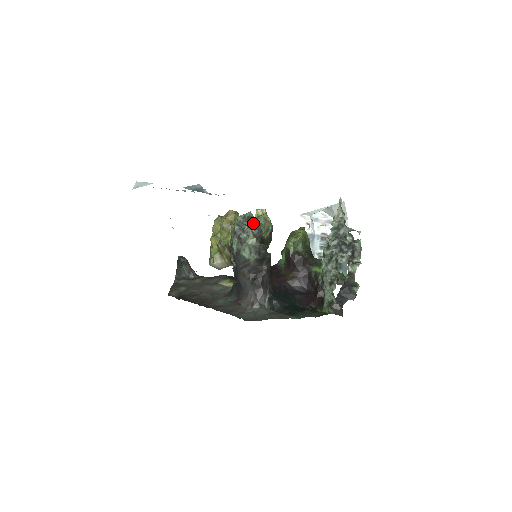
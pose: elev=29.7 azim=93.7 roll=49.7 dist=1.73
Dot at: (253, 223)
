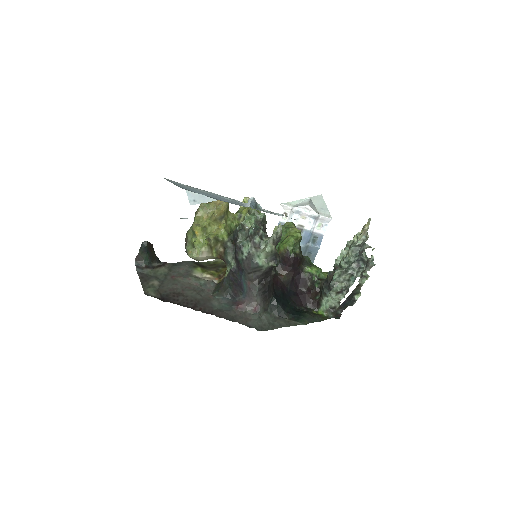
Dot at: (277, 231)
